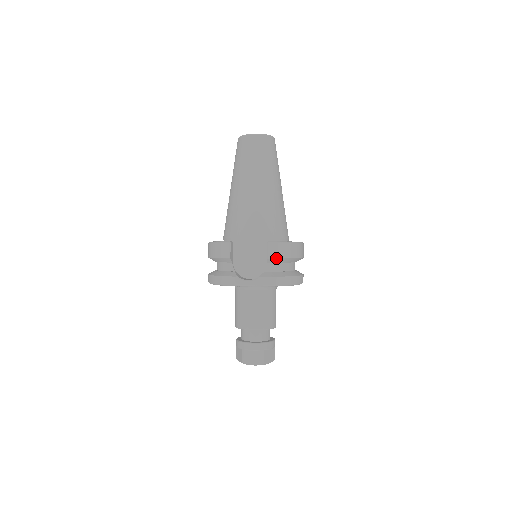
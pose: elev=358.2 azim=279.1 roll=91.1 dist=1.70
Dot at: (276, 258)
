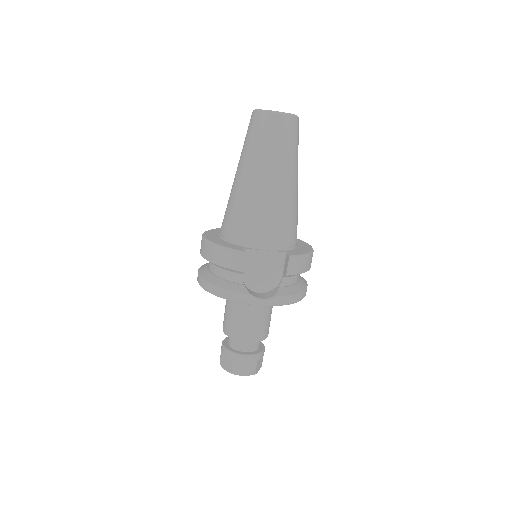
Dot at: (295, 274)
